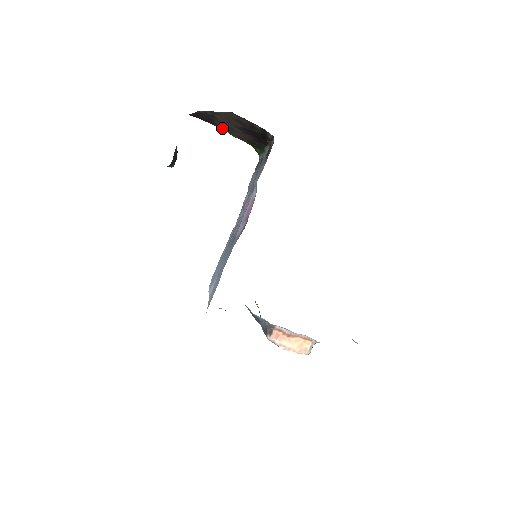
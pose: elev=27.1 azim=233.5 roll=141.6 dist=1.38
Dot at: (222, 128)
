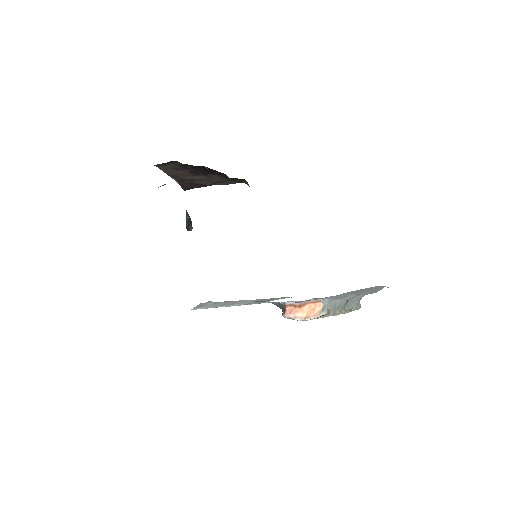
Dot at: (208, 184)
